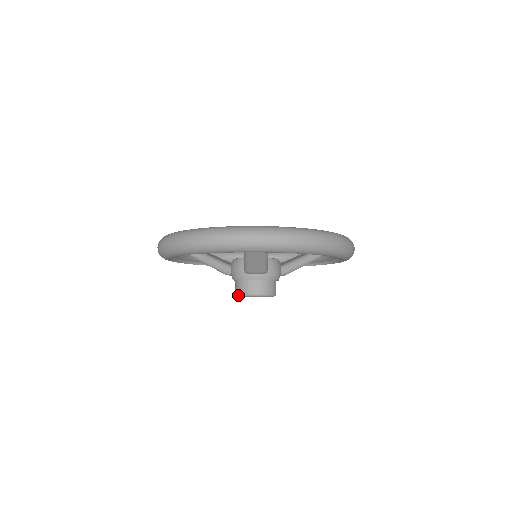
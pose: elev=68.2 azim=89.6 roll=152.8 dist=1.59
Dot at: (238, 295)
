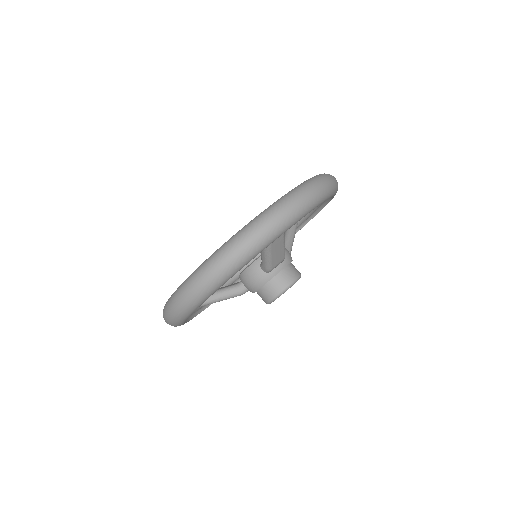
Dot at: (273, 300)
